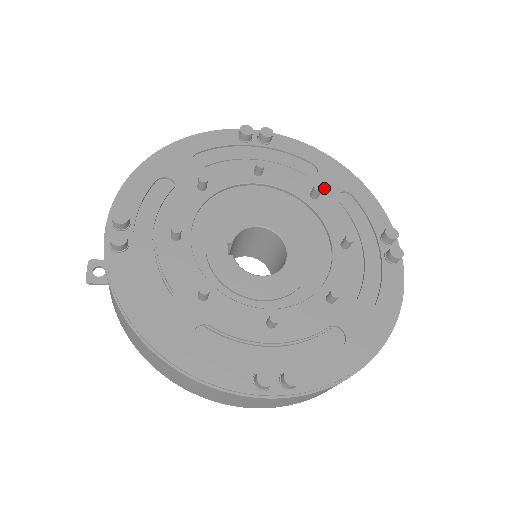
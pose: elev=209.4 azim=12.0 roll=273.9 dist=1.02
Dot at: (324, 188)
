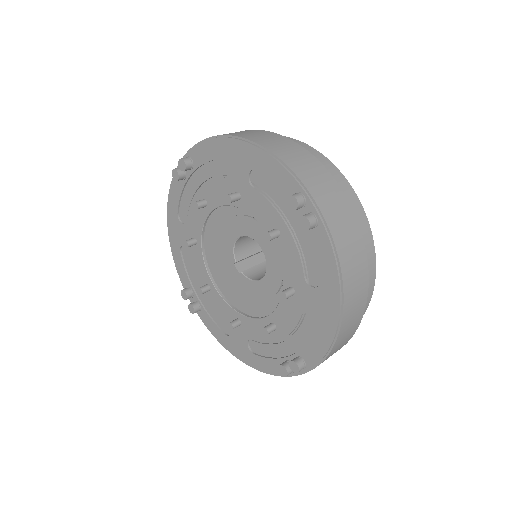
Dot at: (239, 181)
